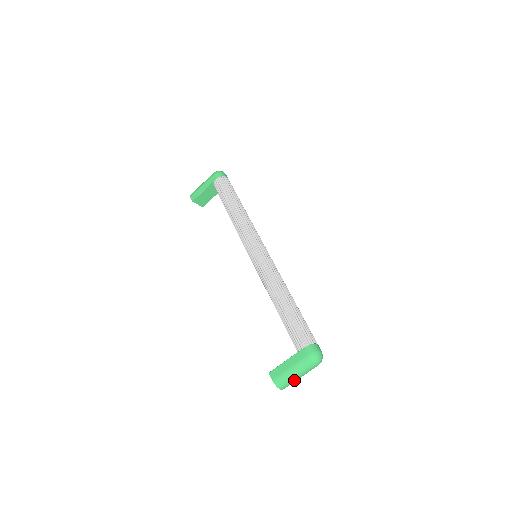
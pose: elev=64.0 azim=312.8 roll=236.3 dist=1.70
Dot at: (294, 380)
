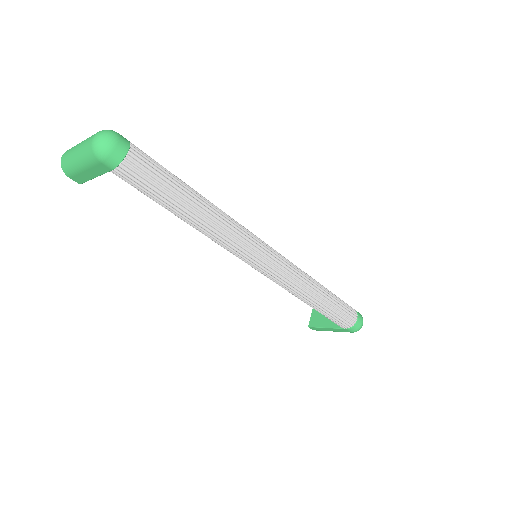
Dot at: occluded
